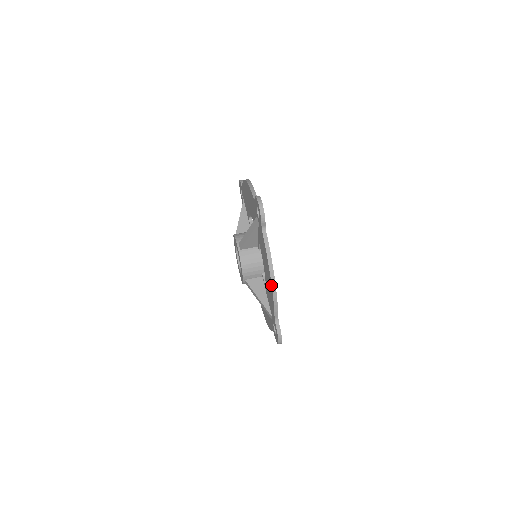
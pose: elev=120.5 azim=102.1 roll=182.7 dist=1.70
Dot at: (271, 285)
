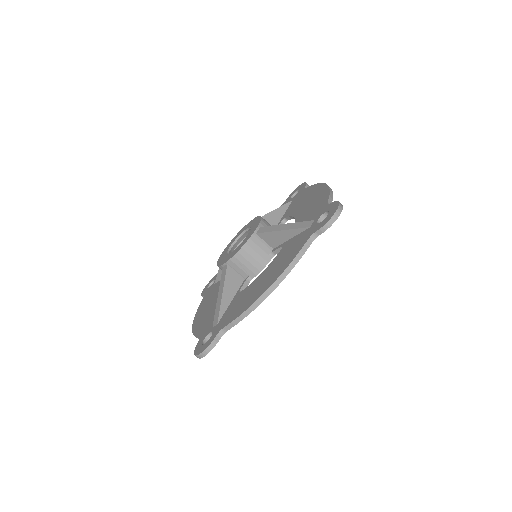
Dot at: (262, 294)
